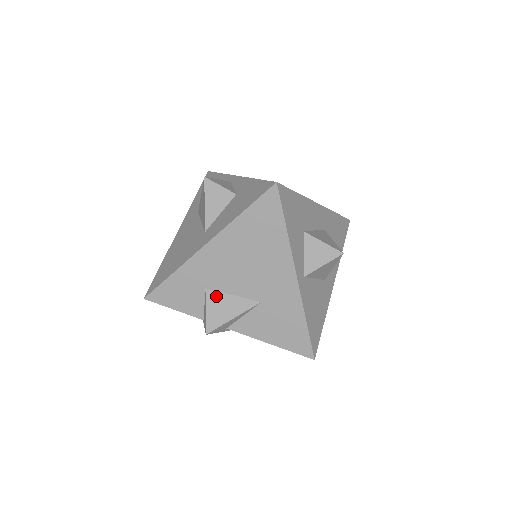
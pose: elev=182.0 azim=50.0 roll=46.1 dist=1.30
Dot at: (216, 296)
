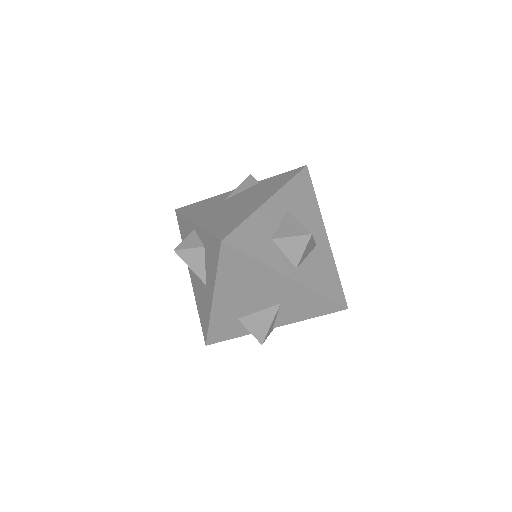
Dot at: (248, 319)
